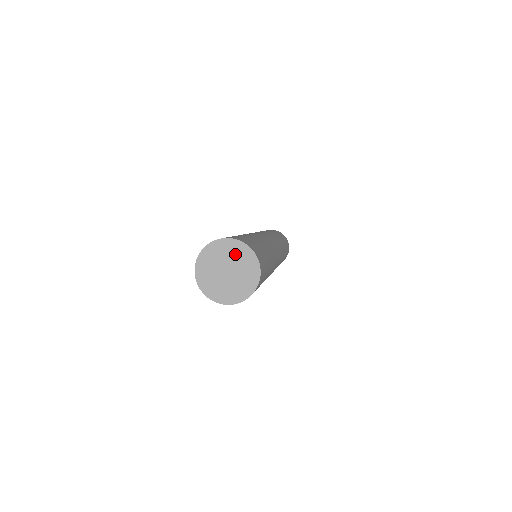
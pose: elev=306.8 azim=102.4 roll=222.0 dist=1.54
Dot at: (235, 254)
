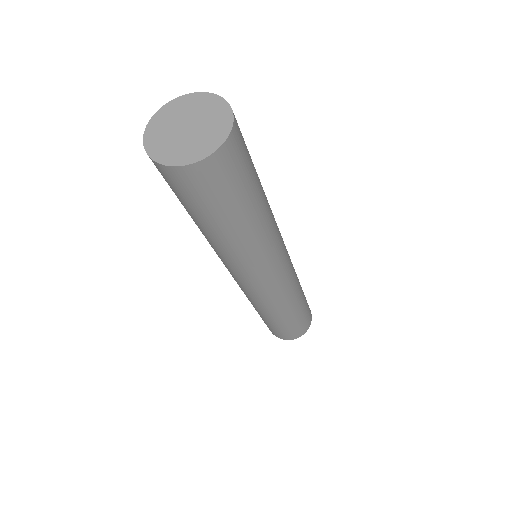
Dot at: (213, 116)
